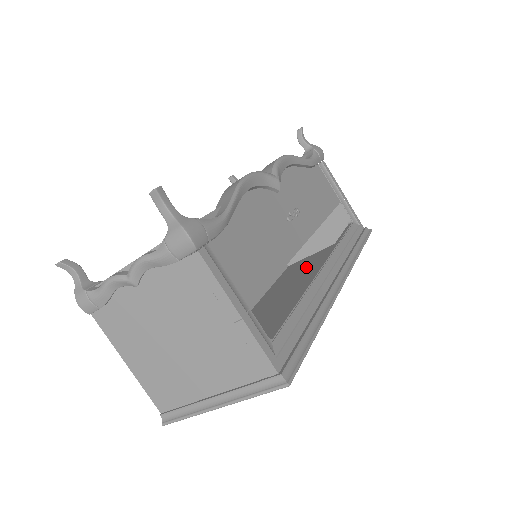
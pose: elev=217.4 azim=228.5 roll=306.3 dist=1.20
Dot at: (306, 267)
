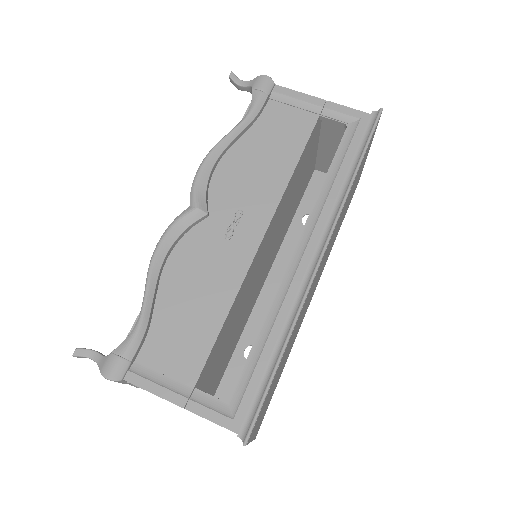
Dot at: occluded
